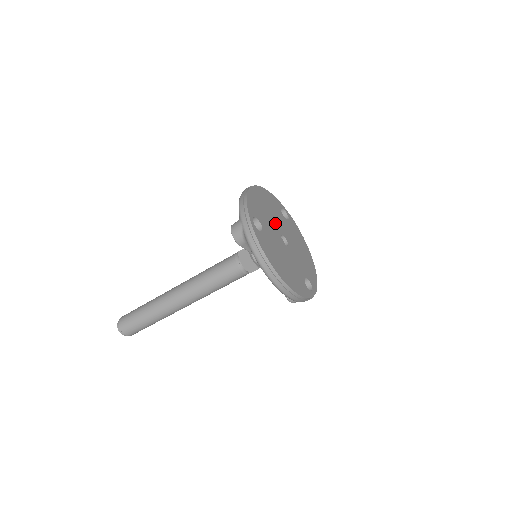
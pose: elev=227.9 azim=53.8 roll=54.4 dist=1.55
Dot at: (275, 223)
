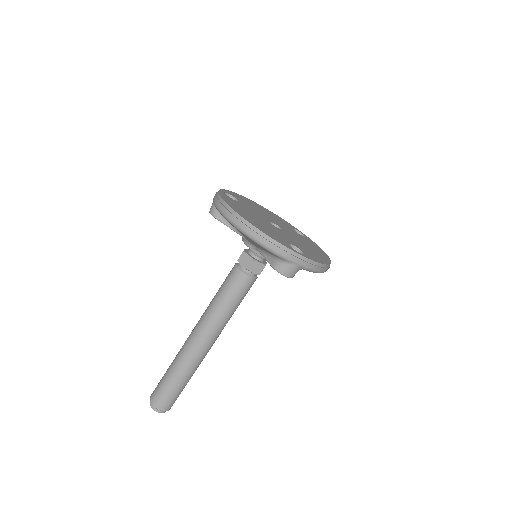
Dot at: (269, 218)
